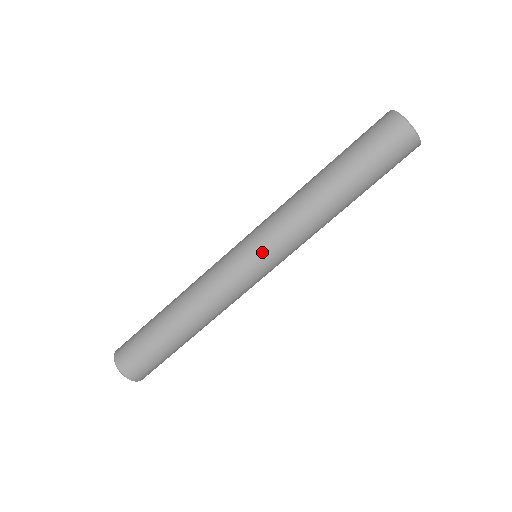
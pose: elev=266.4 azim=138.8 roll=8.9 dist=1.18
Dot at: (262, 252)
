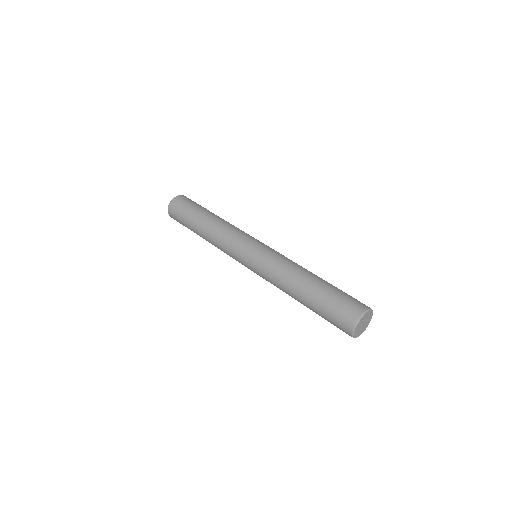
Dot at: (251, 264)
